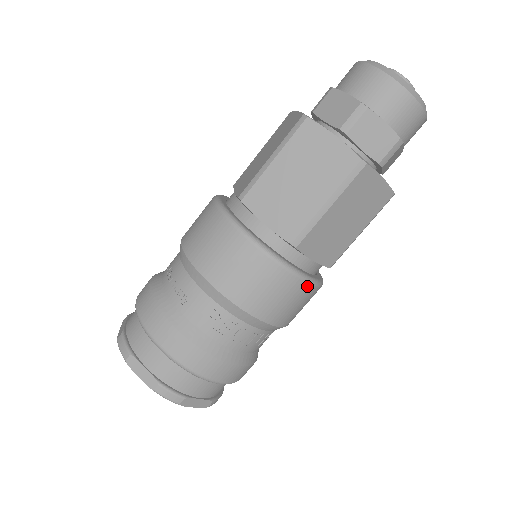
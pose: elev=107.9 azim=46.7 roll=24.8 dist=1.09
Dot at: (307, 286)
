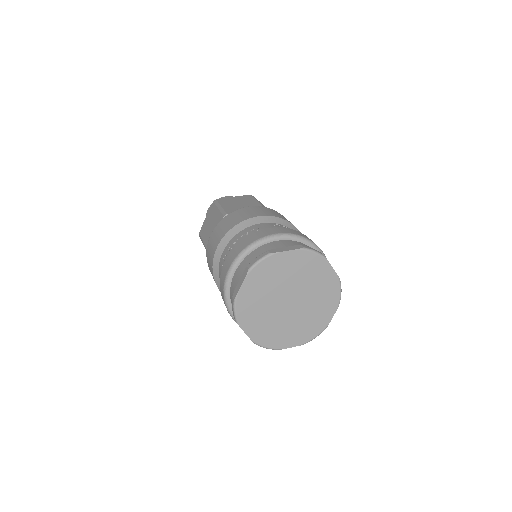
Dot at: occluded
